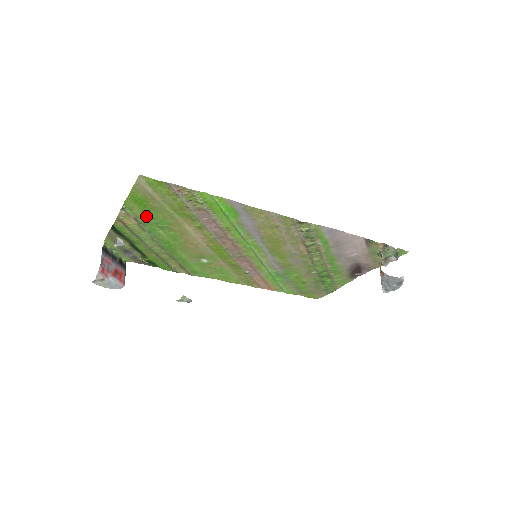
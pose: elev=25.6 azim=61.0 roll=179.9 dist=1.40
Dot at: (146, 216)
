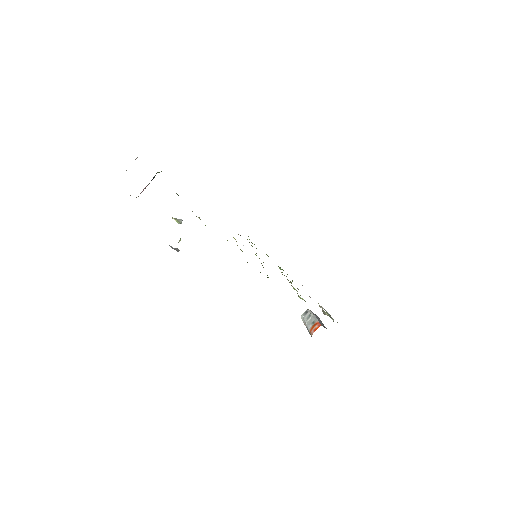
Dot at: occluded
